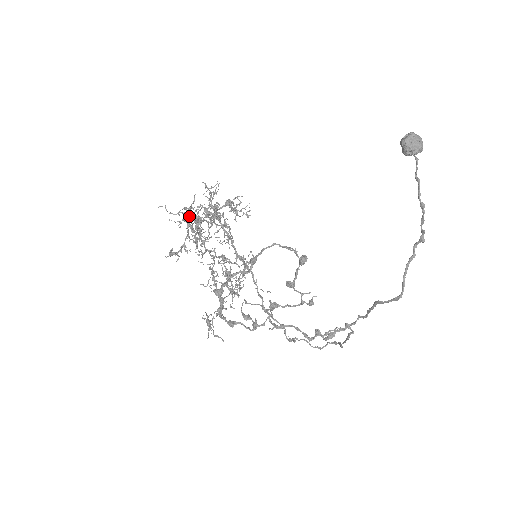
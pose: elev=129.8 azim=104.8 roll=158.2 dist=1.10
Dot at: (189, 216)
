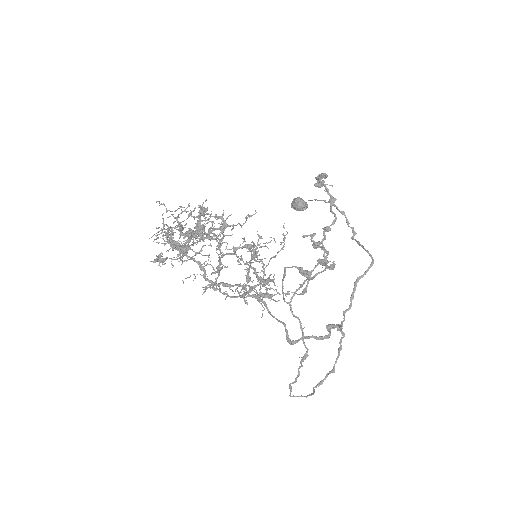
Dot at: (180, 223)
